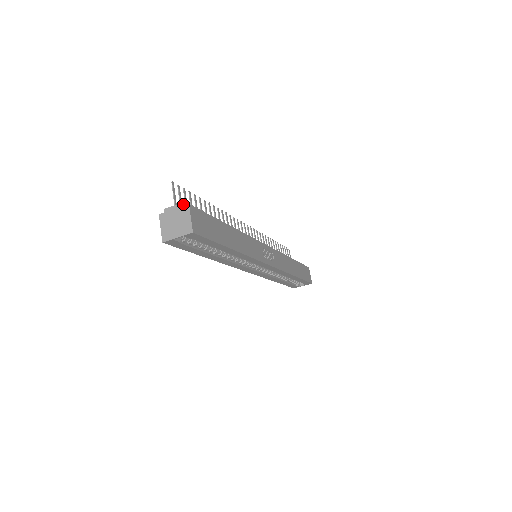
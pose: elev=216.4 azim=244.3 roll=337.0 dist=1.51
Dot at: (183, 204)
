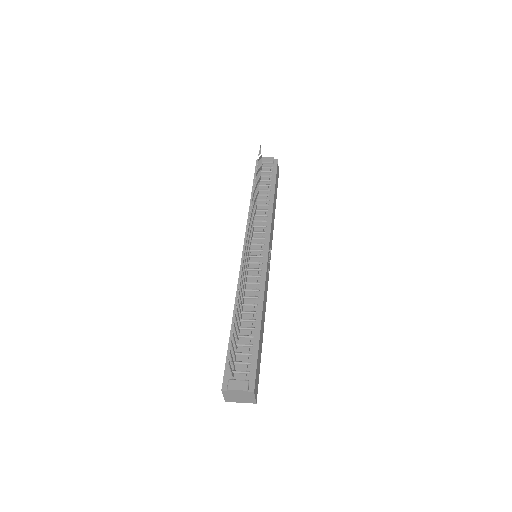
Dot at: (248, 391)
